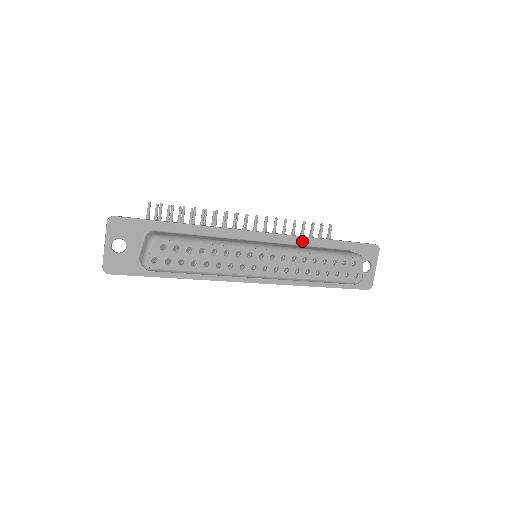
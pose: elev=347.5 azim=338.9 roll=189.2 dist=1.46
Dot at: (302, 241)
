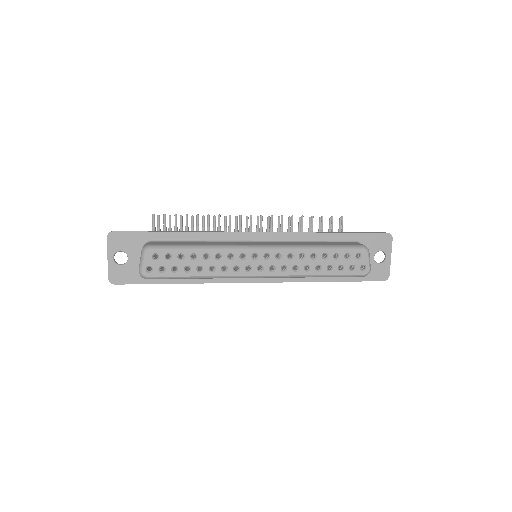
Dot at: (302, 237)
